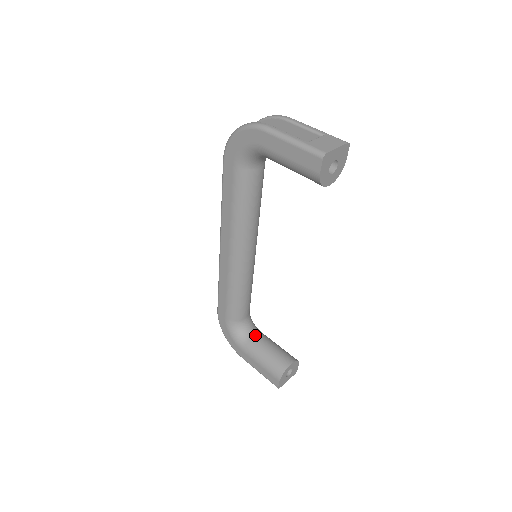
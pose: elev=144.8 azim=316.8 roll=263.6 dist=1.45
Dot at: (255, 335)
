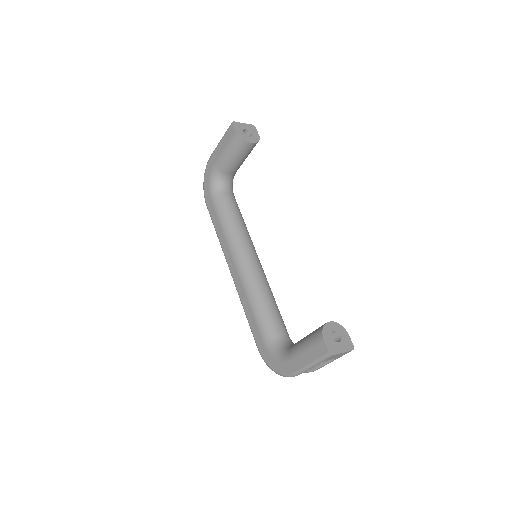
Dot at: occluded
